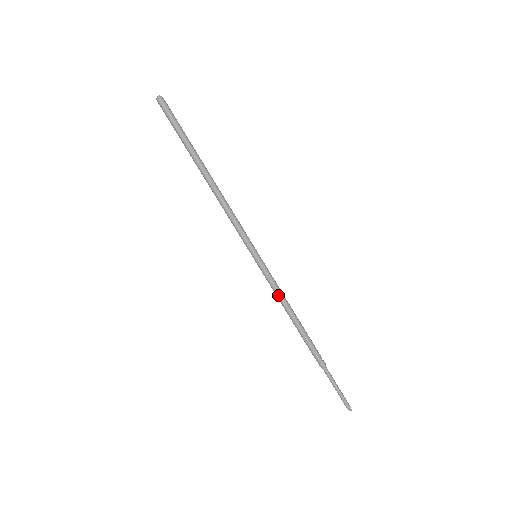
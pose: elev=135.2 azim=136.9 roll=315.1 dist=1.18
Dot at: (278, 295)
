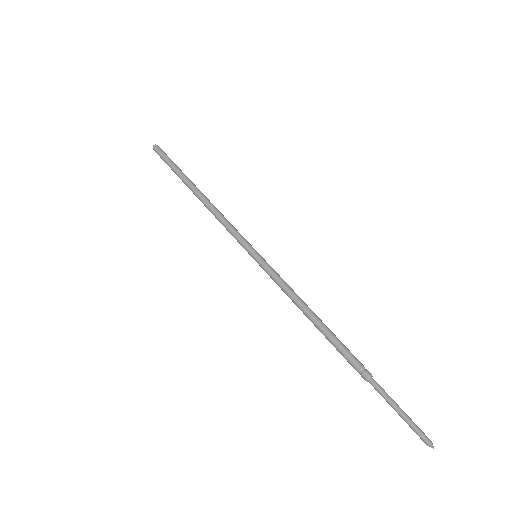
Dot at: (286, 293)
